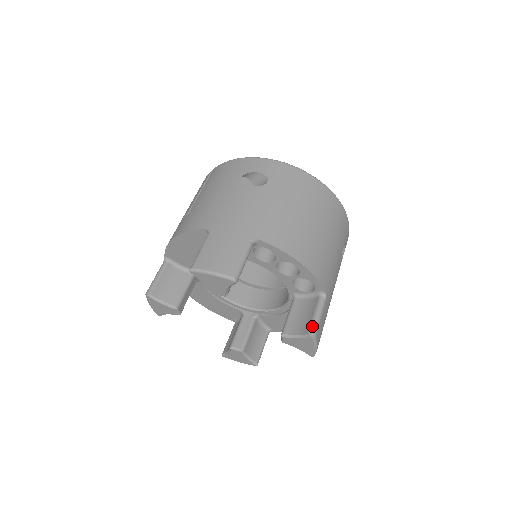
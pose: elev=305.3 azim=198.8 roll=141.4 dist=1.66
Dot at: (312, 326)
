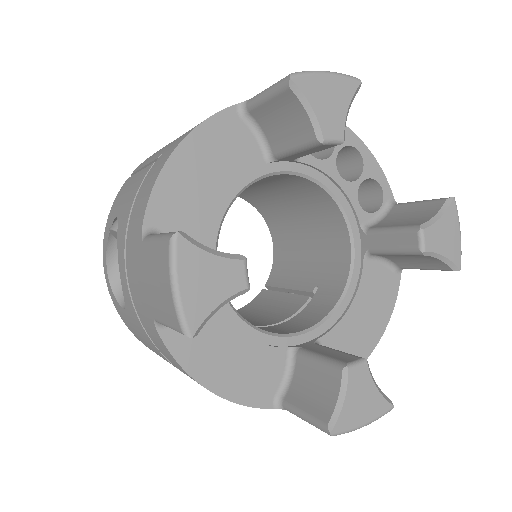
Dot at: occluded
